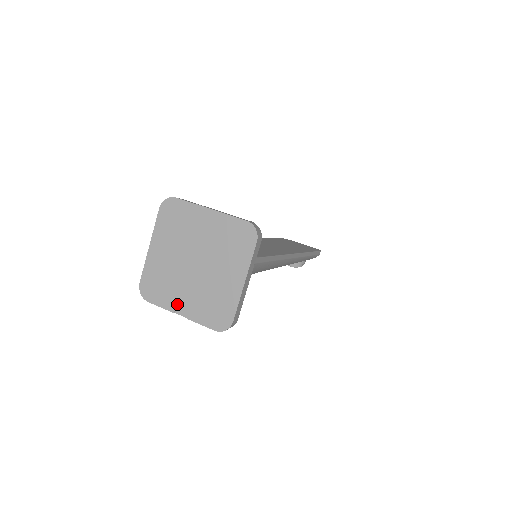
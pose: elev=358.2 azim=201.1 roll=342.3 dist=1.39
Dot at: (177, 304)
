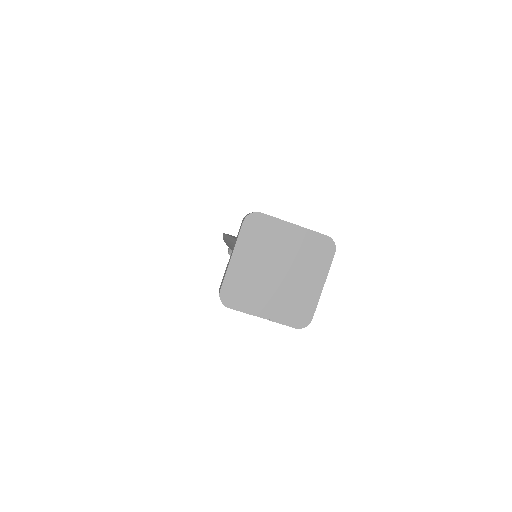
Dot at: (260, 308)
